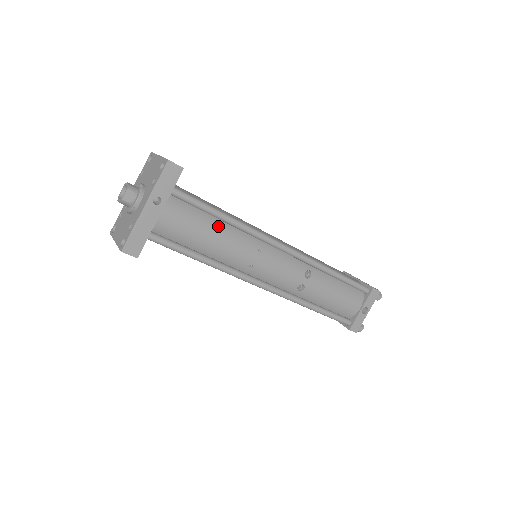
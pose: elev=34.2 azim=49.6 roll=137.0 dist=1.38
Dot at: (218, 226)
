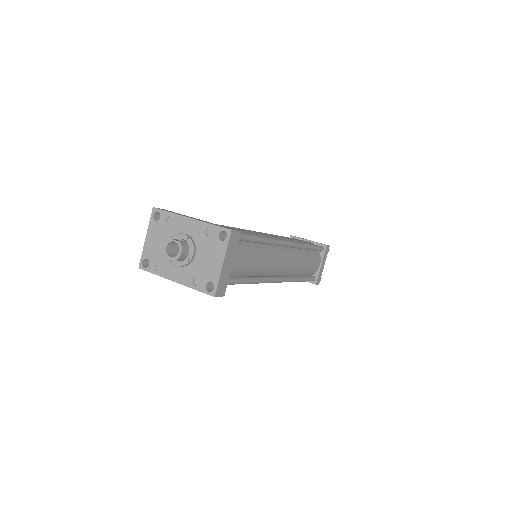
Dot at: occluded
